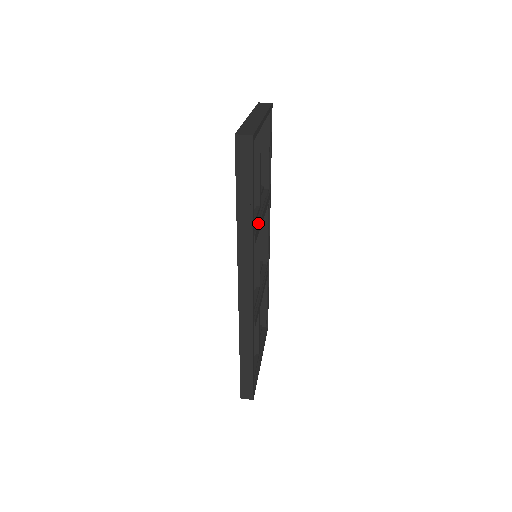
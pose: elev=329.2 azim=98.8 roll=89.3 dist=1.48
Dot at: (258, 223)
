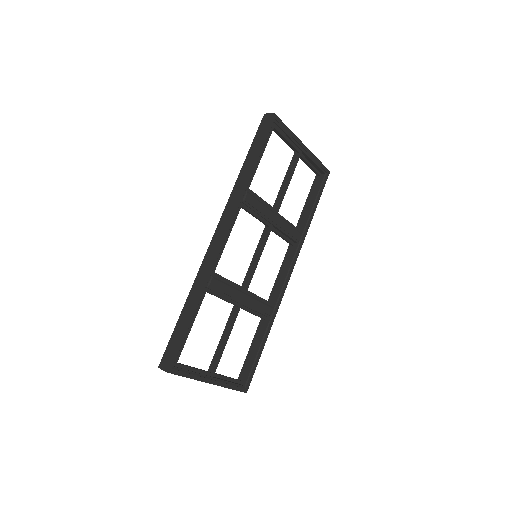
Dot at: (262, 204)
